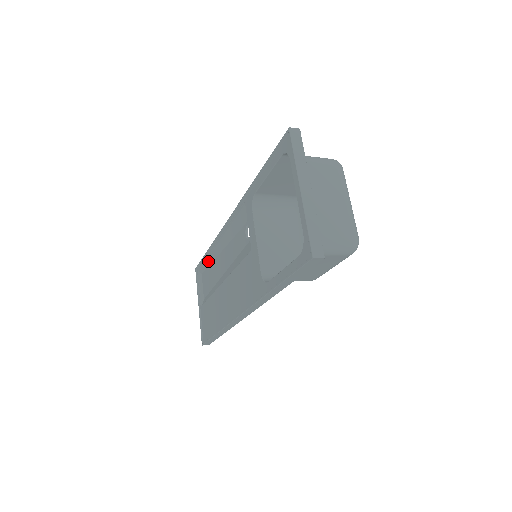
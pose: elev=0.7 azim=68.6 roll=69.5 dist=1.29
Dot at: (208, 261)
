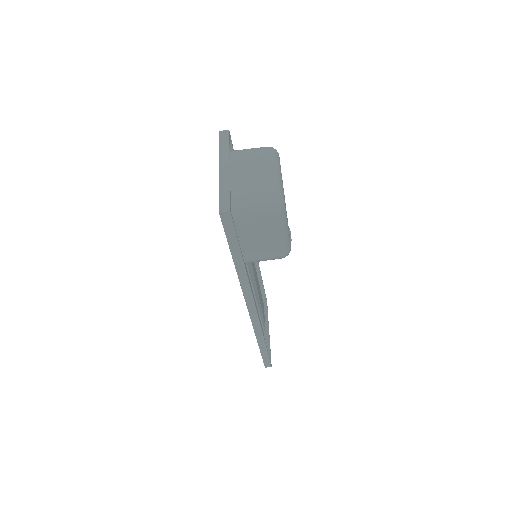
Dot at: occluded
